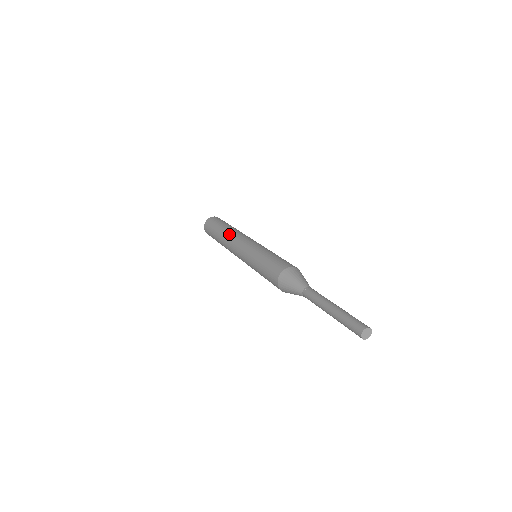
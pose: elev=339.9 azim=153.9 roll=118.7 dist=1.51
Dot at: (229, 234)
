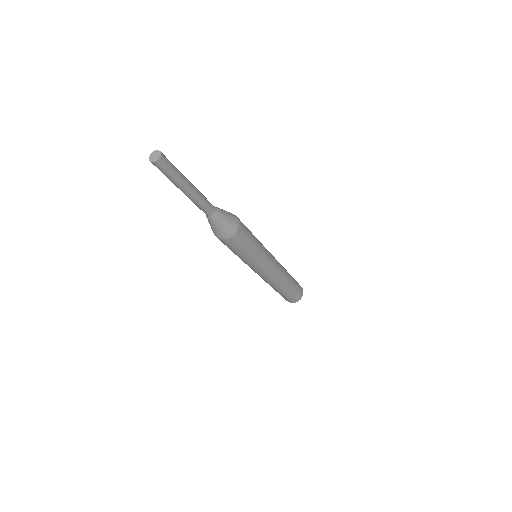
Dot at: occluded
